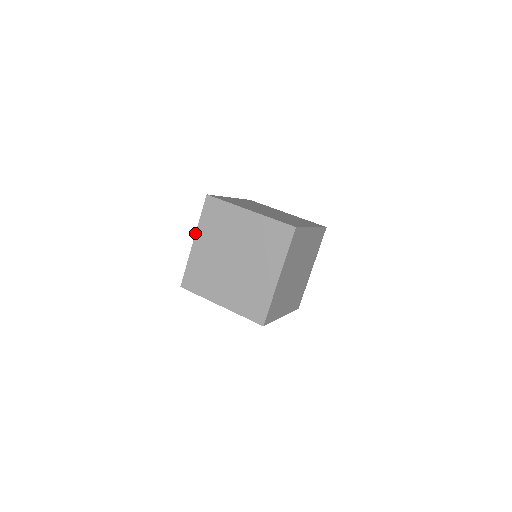
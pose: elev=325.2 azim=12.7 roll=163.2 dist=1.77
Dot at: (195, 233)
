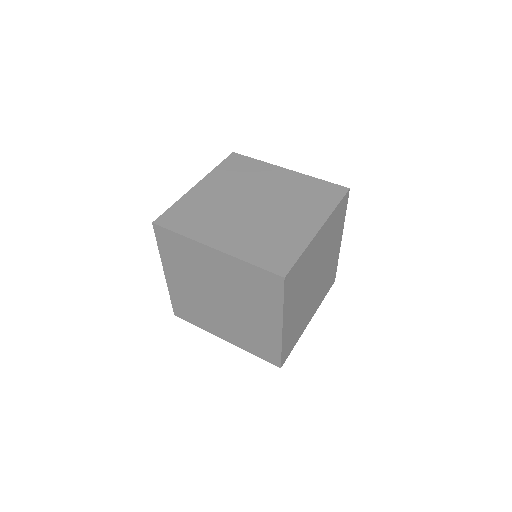
Dot at: (226, 253)
